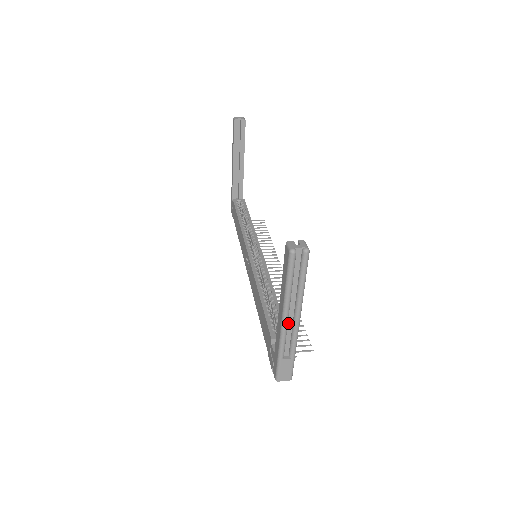
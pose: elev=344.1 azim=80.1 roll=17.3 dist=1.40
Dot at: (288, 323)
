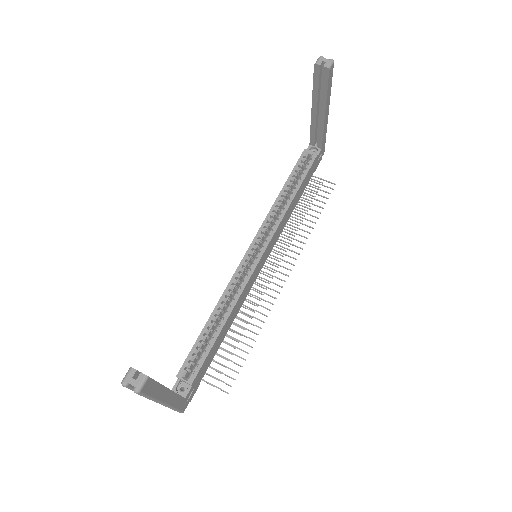
Dot at: occluded
